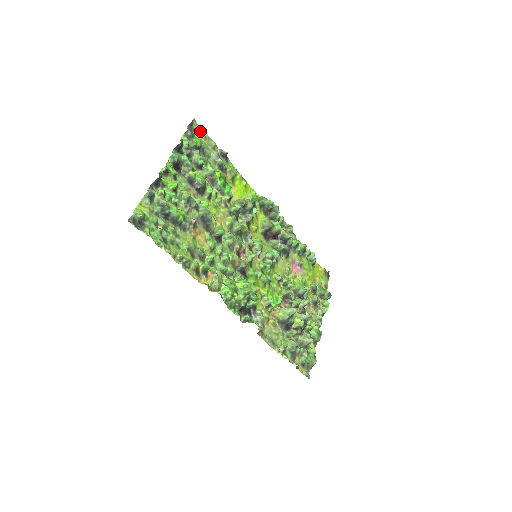
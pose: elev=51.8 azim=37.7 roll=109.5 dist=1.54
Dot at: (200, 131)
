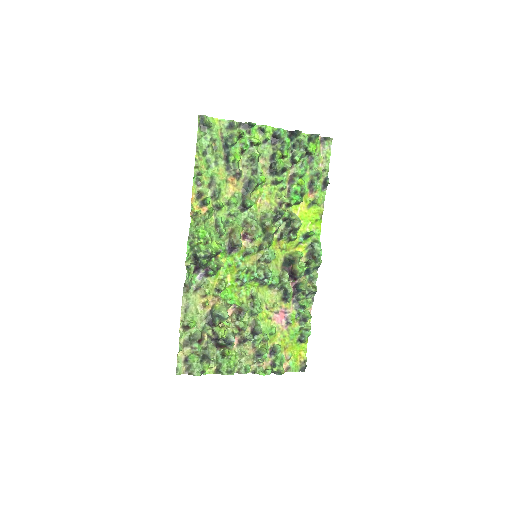
Dot at: (327, 149)
